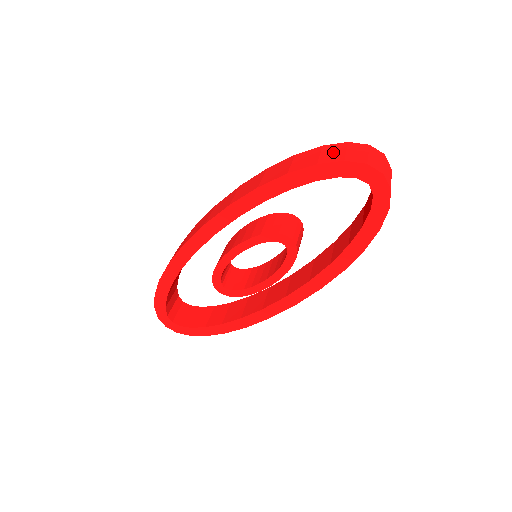
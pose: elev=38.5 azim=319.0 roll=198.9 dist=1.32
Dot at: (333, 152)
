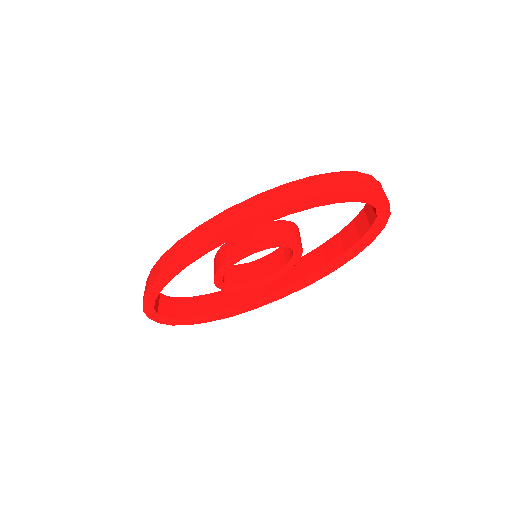
Dot at: (350, 180)
